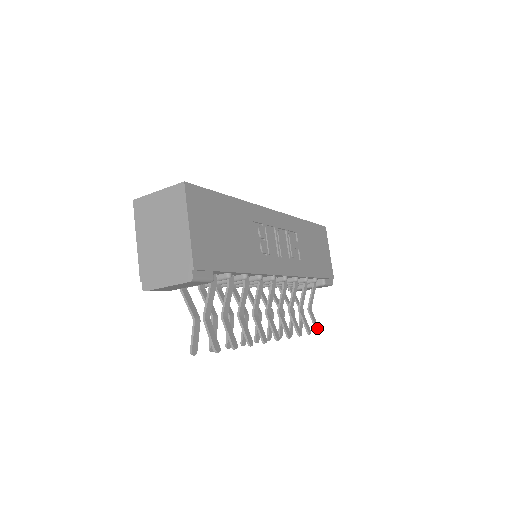
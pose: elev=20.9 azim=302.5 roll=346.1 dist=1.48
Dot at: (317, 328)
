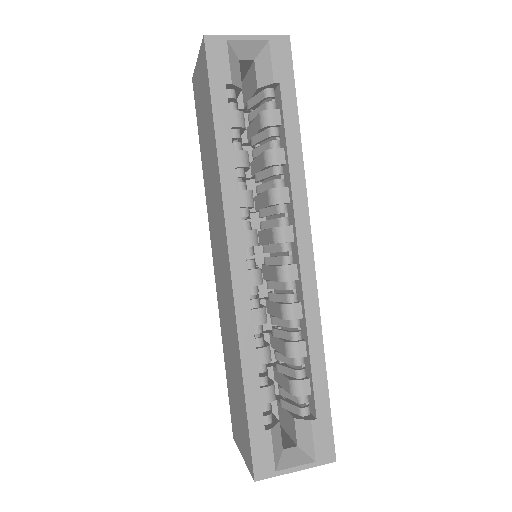
Dot at: occluded
